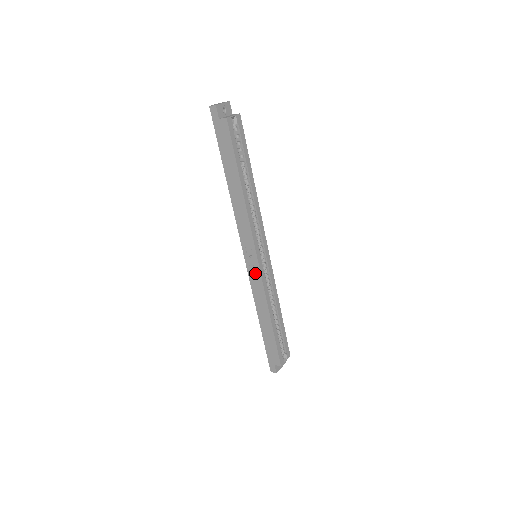
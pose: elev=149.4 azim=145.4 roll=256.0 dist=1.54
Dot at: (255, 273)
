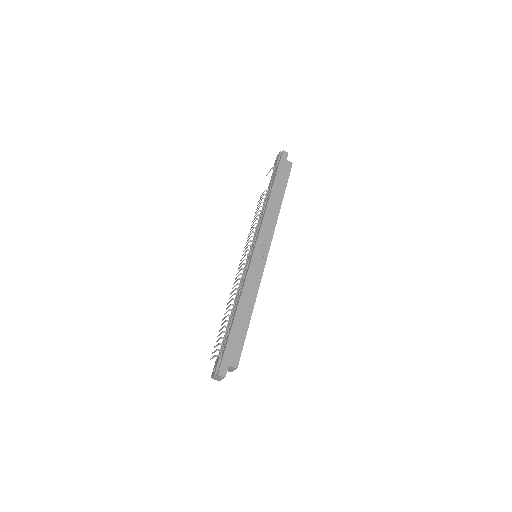
Dot at: (259, 264)
